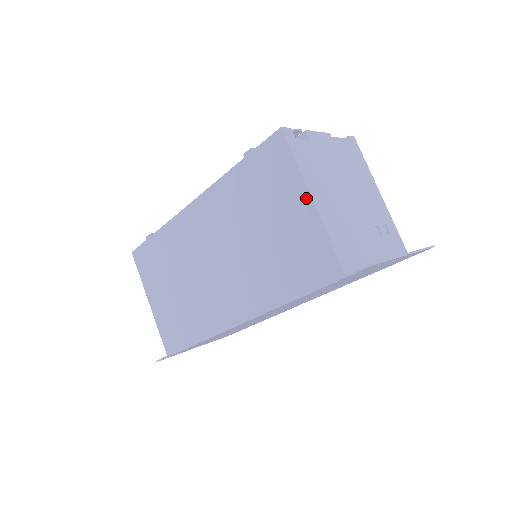
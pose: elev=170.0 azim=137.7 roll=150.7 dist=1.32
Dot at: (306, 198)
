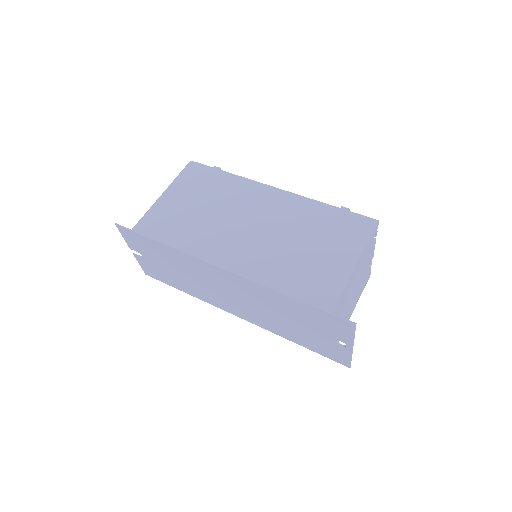
Dot at: (354, 260)
